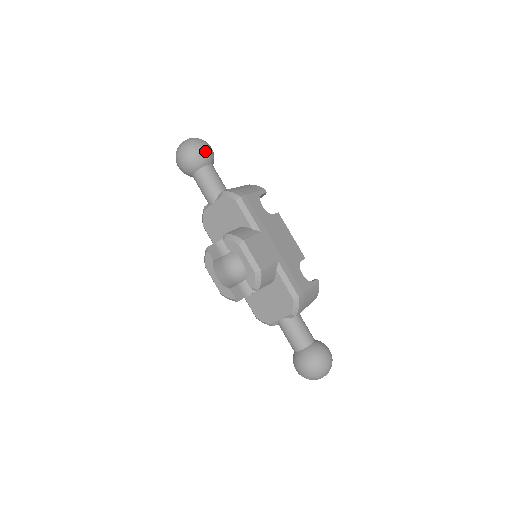
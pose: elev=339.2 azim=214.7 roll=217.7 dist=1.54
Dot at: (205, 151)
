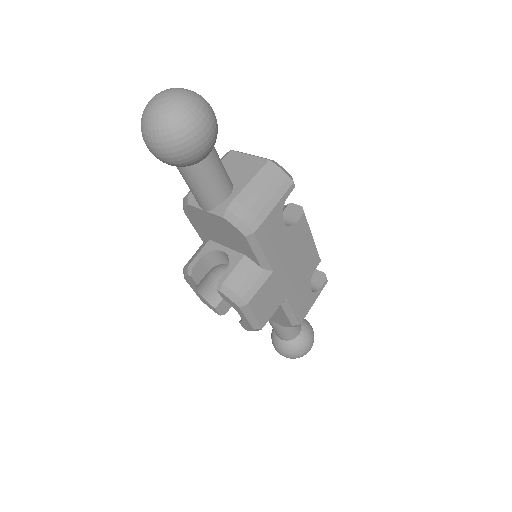
Dot at: (203, 145)
